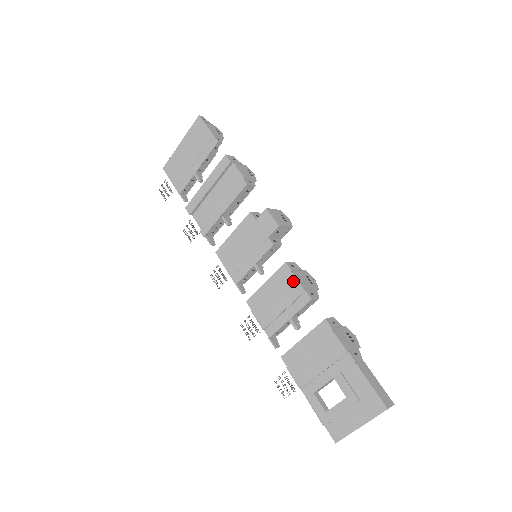
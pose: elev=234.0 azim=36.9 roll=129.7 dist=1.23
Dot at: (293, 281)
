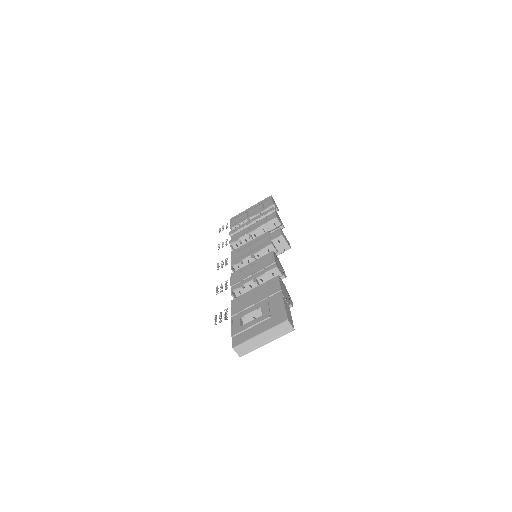
Dot at: (271, 258)
